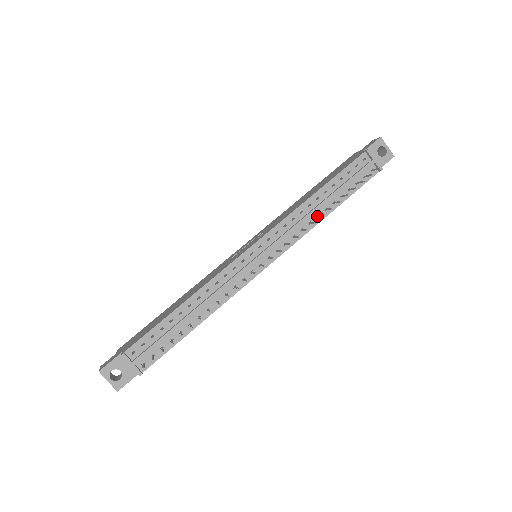
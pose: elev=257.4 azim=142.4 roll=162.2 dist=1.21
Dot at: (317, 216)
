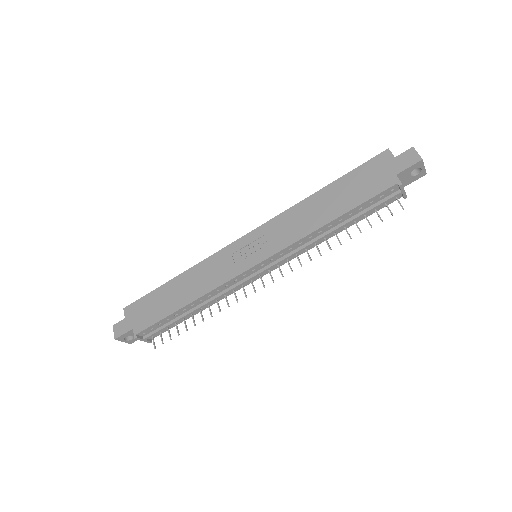
Dot at: (324, 238)
